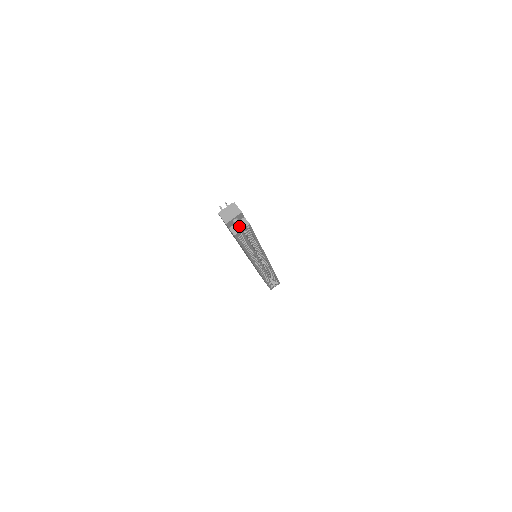
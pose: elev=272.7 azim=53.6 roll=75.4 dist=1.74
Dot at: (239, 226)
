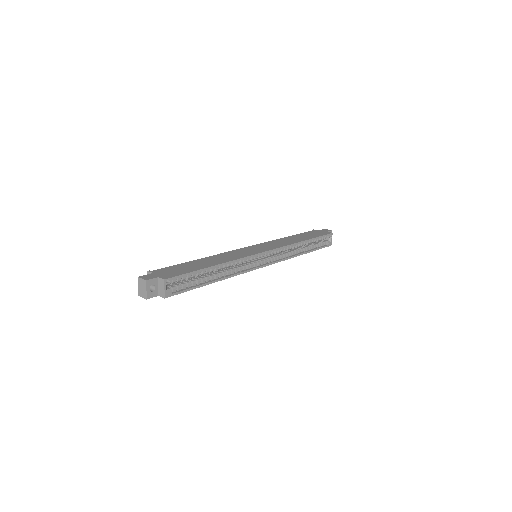
Dot at: (161, 288)
